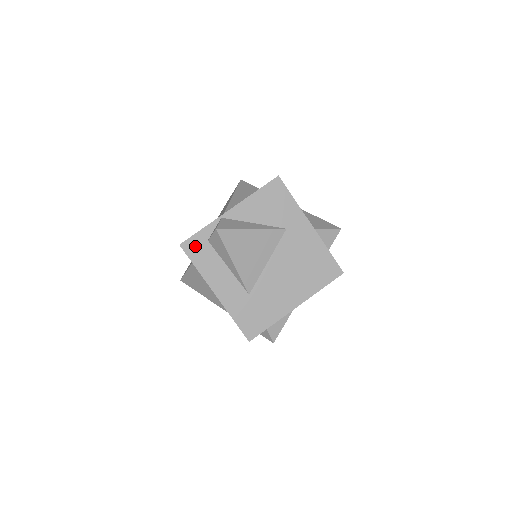
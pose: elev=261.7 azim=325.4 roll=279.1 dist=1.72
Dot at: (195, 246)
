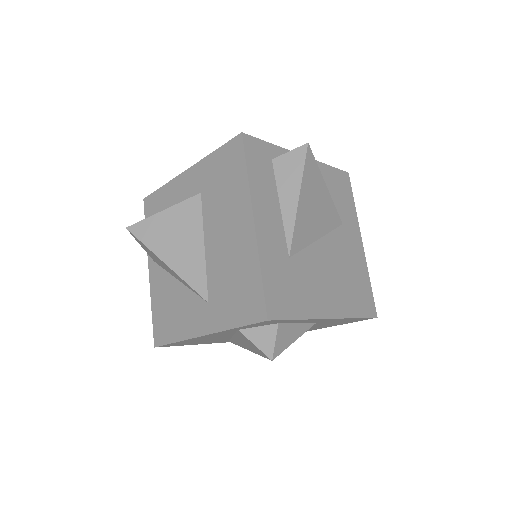
Dot at: (257, 151)
